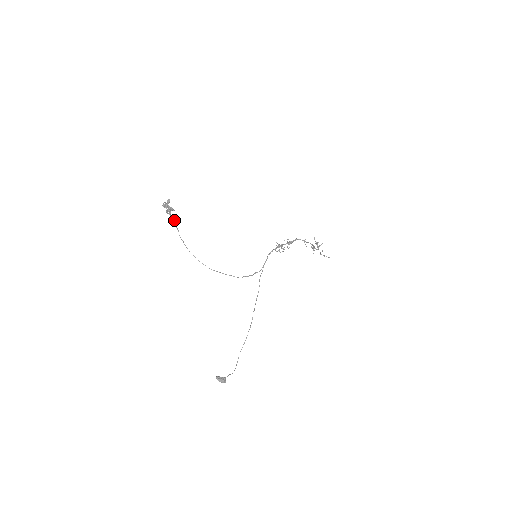
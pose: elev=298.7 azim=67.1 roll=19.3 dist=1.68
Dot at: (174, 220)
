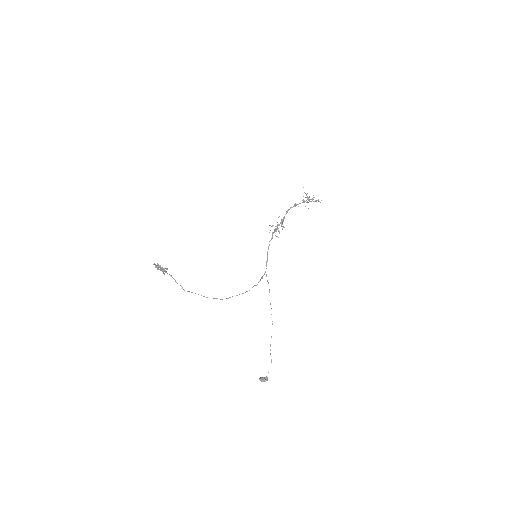
Dot at: (172, 277)
